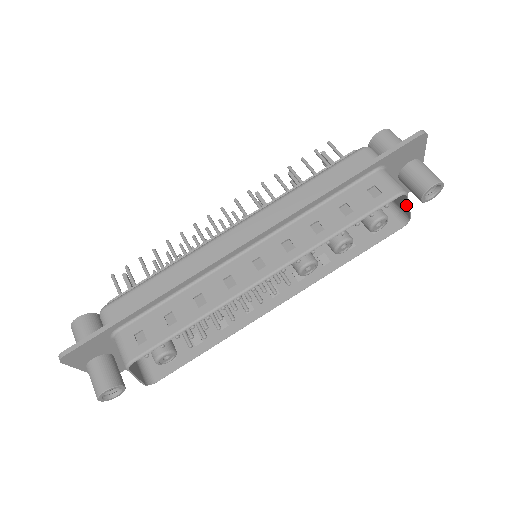
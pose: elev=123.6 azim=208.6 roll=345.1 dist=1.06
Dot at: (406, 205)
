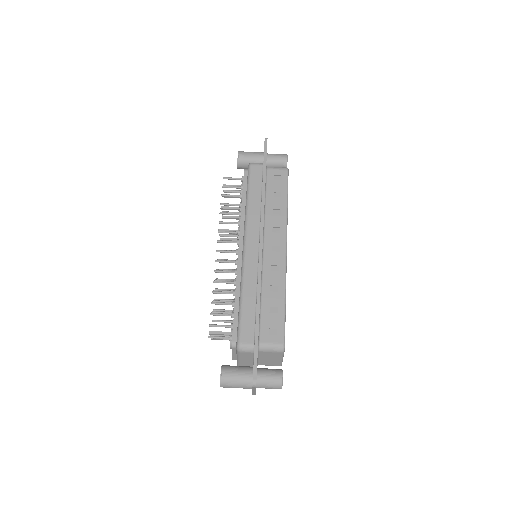
Dot at: occluded
